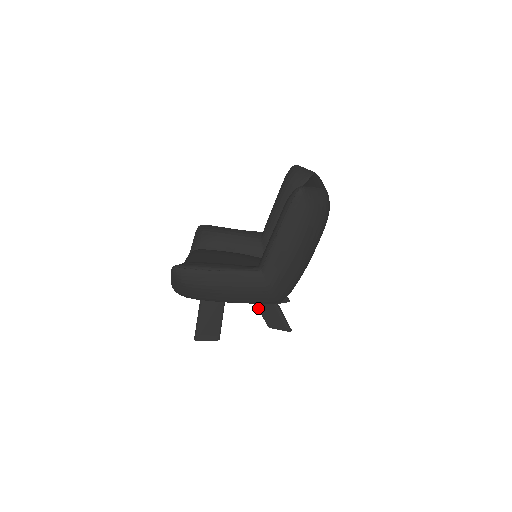
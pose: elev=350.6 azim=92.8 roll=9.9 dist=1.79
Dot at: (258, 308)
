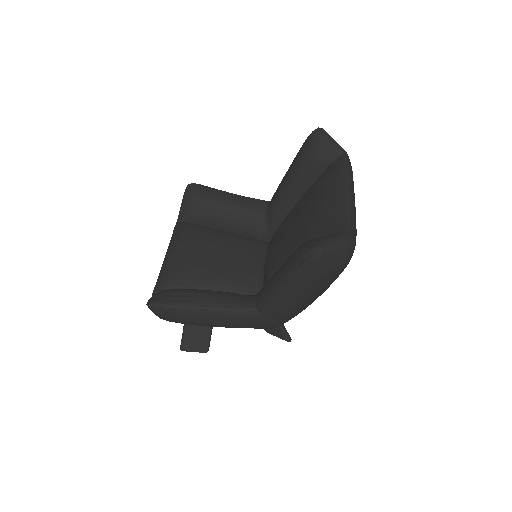
Dot at: occluded
